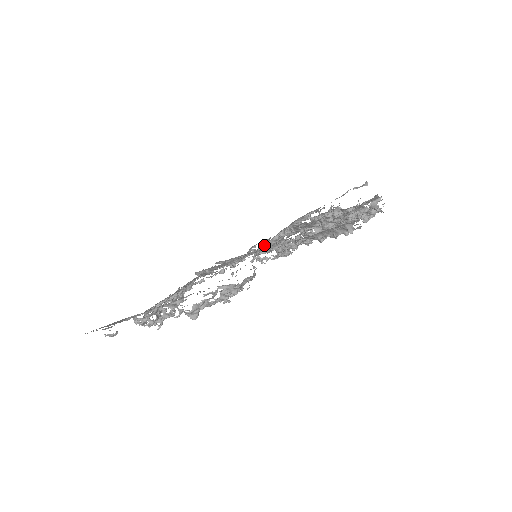
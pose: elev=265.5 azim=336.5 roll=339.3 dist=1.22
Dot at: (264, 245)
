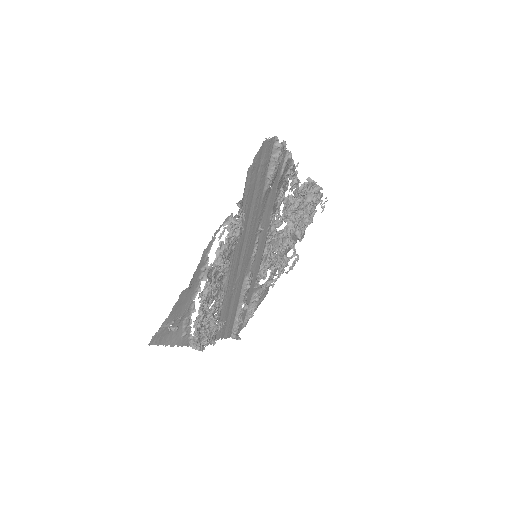
Dot at: (262, 262)
